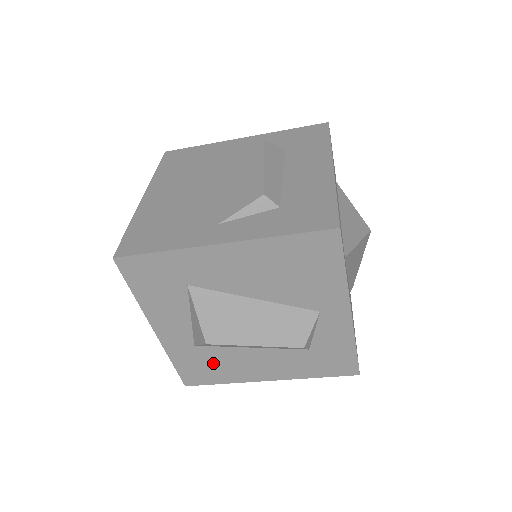
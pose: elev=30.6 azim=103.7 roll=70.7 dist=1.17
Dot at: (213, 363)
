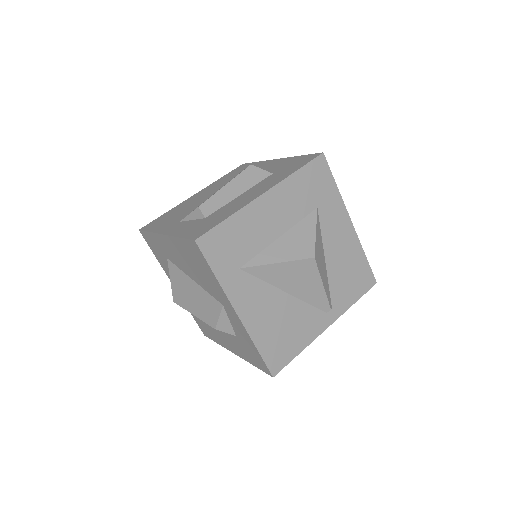
Dot at: (205, 323)
